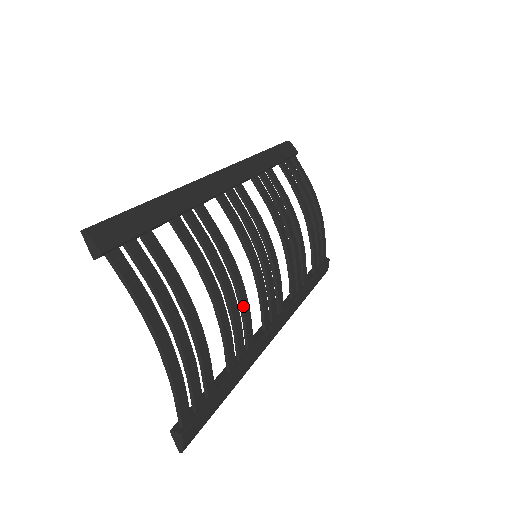
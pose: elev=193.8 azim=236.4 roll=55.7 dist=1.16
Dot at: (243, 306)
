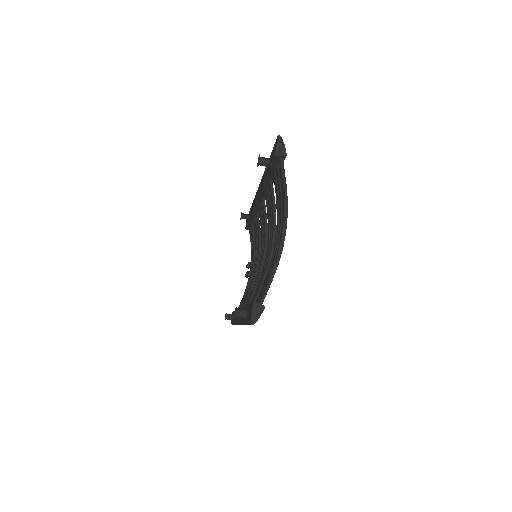
Dot at: occluded
